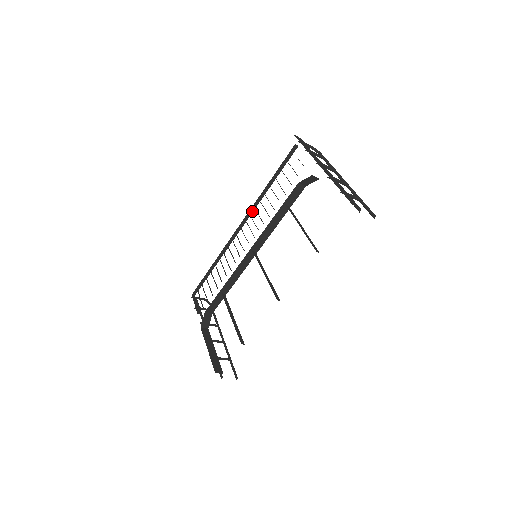
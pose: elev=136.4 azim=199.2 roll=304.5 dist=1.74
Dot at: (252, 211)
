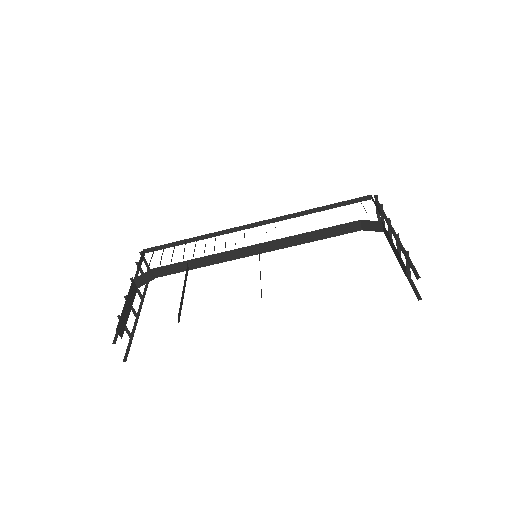
Dot at: (279, 220)
